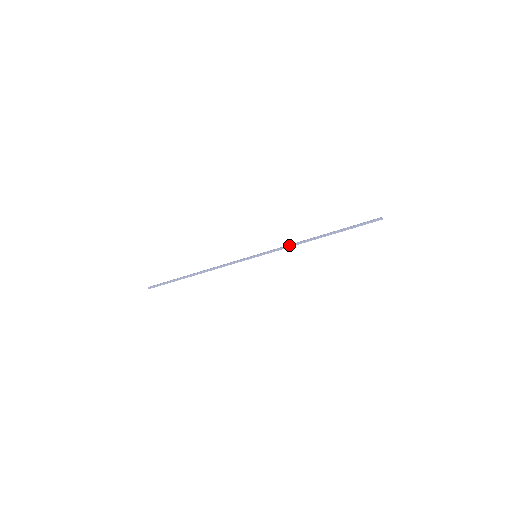
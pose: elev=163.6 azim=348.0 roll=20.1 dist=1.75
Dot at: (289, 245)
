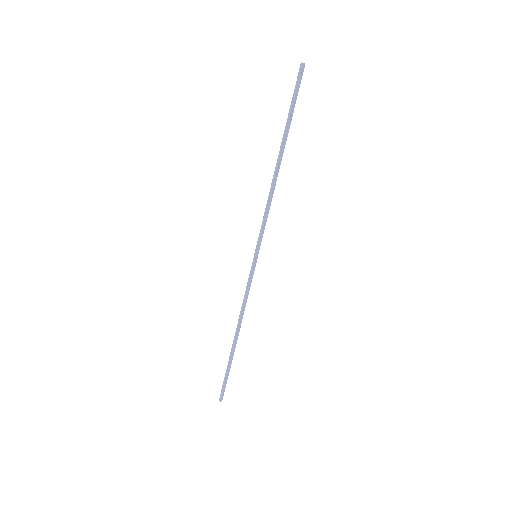
Dot at: occluded
